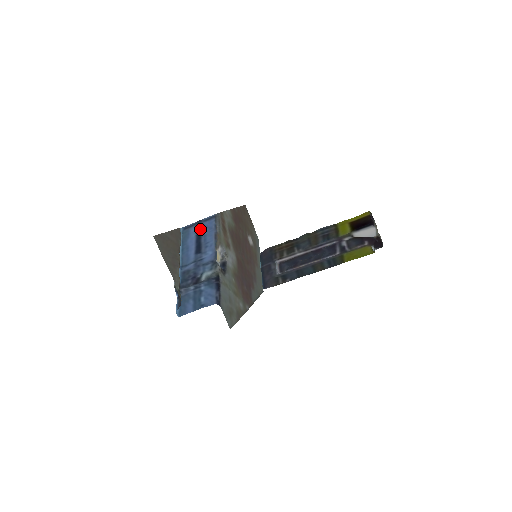
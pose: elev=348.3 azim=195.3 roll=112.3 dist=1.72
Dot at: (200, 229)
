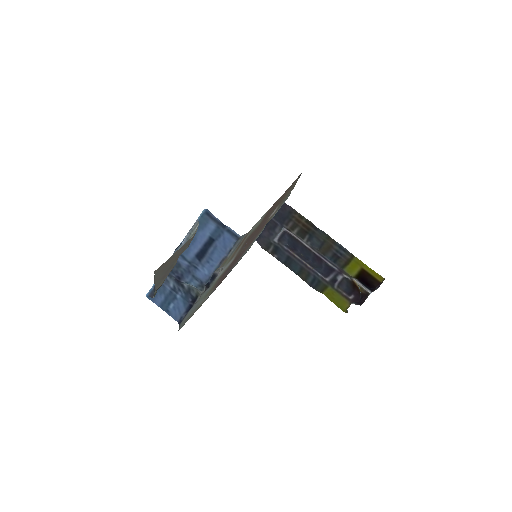
Dot at: (217, 236)
